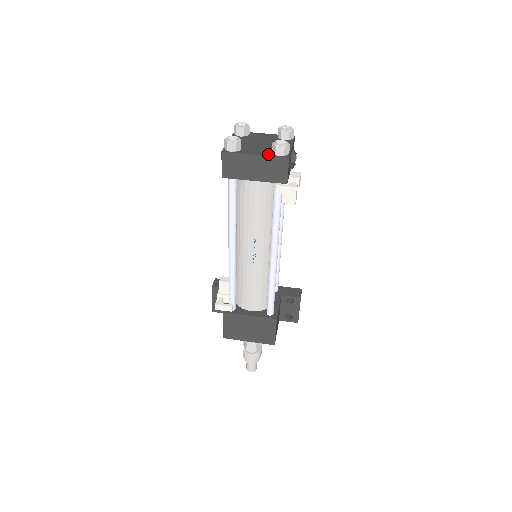
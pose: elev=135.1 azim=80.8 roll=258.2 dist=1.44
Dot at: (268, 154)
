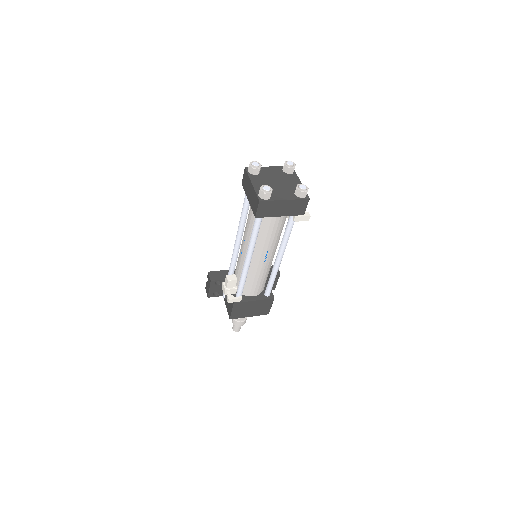
Dot at: (293, 197)
